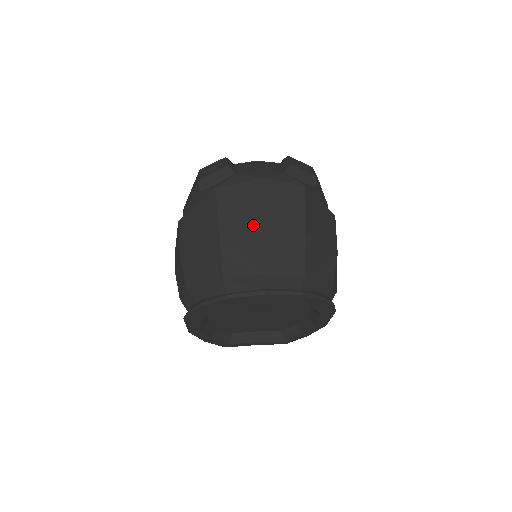
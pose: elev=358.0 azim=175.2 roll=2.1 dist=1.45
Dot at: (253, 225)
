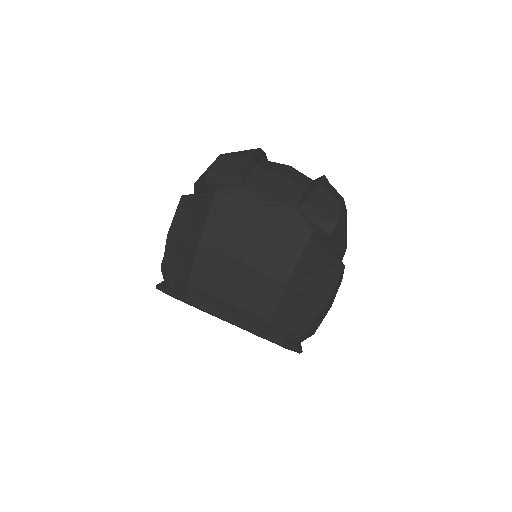
Dot at: (233, 252)
